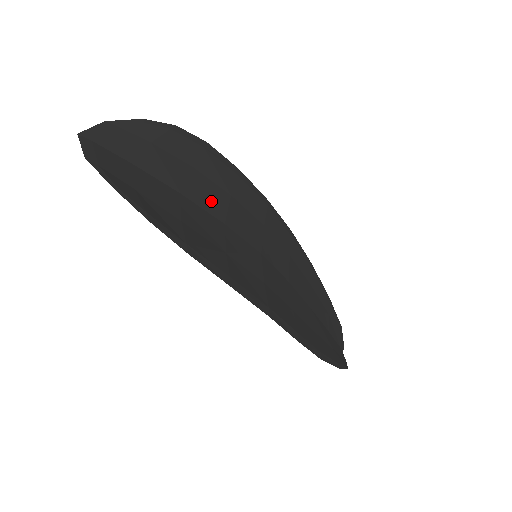
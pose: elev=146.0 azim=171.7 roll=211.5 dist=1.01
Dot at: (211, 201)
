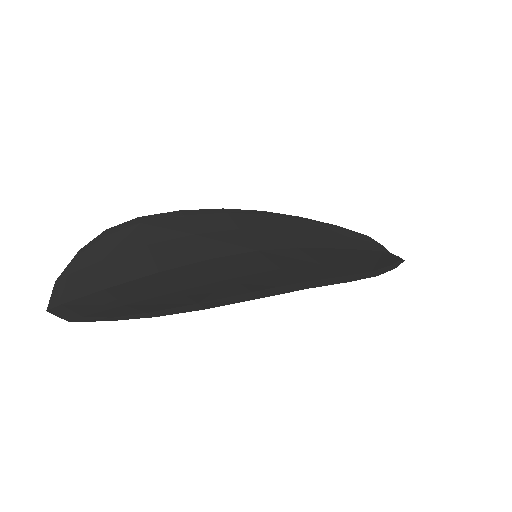
Dot at: (185, 254)
